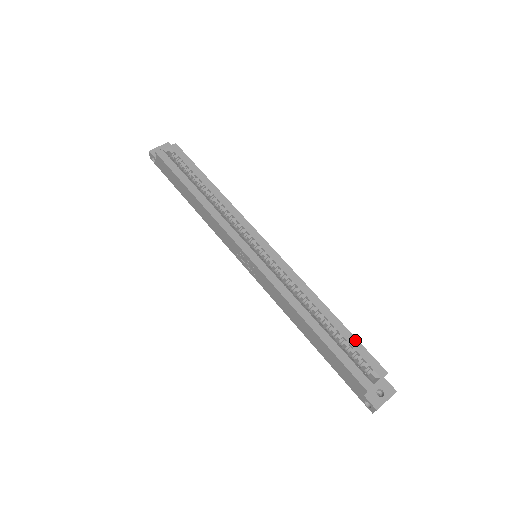
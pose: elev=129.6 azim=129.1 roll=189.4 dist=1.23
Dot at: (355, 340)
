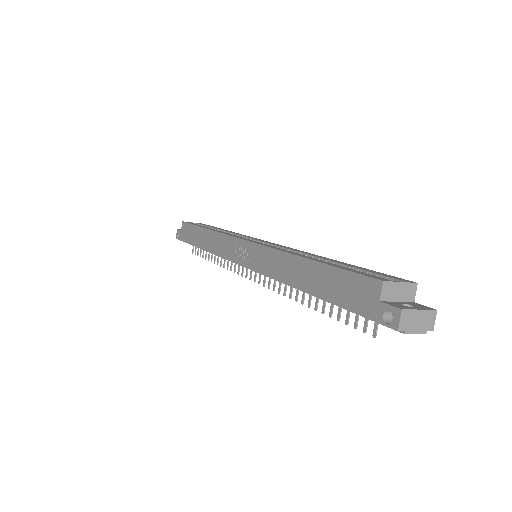
Dot at: (367, 269)
